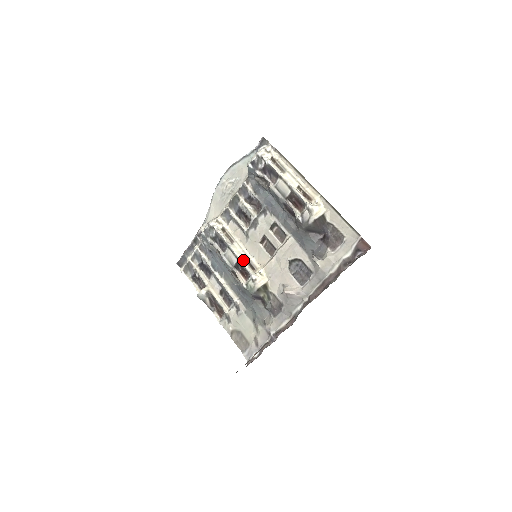
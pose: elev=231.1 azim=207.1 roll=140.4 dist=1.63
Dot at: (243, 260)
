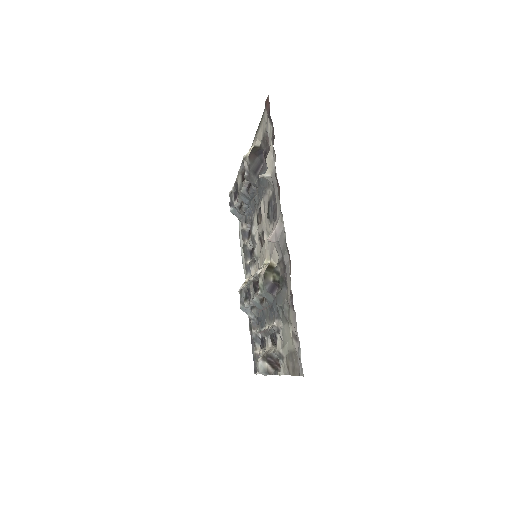
Dot at: occluded
